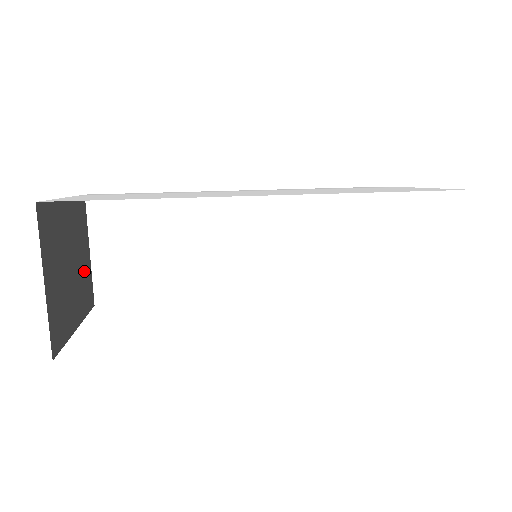
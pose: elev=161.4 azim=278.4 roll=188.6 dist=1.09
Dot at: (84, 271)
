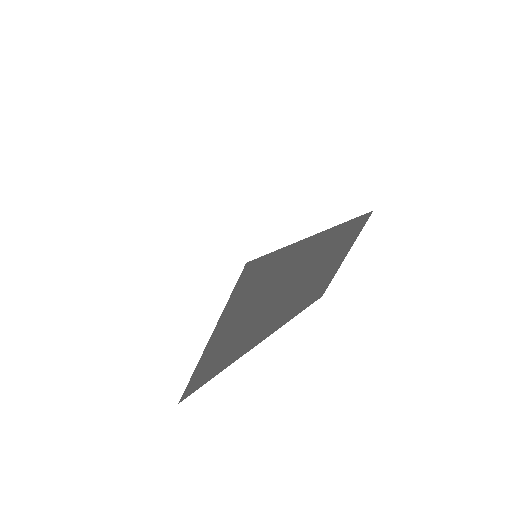
Dot at: occluded
